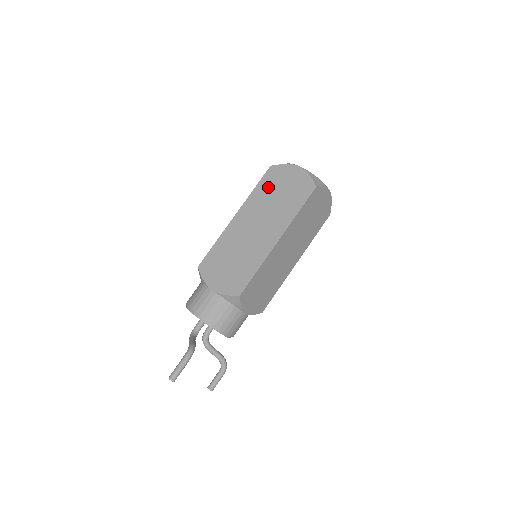
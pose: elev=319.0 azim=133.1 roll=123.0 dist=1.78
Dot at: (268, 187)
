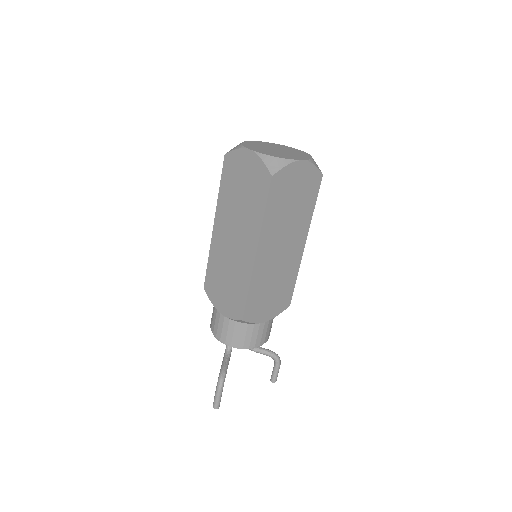
Dot at: (230, 185)
